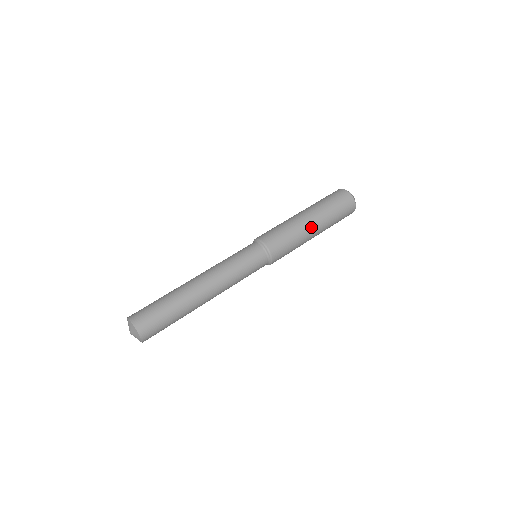
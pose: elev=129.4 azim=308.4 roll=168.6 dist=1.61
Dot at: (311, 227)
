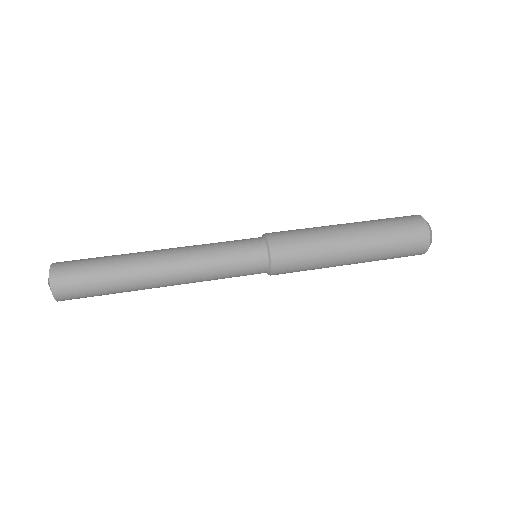
Dot at: (347, 244)
